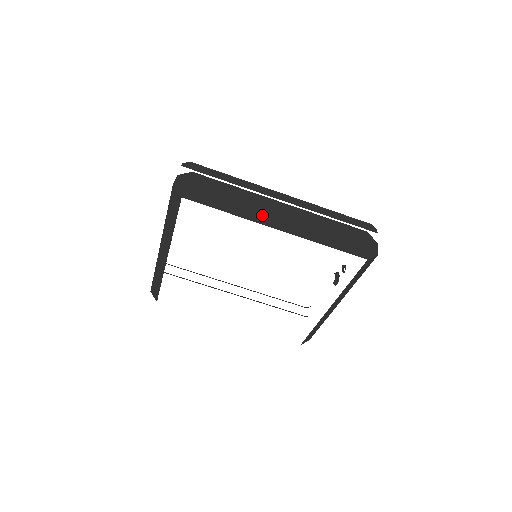
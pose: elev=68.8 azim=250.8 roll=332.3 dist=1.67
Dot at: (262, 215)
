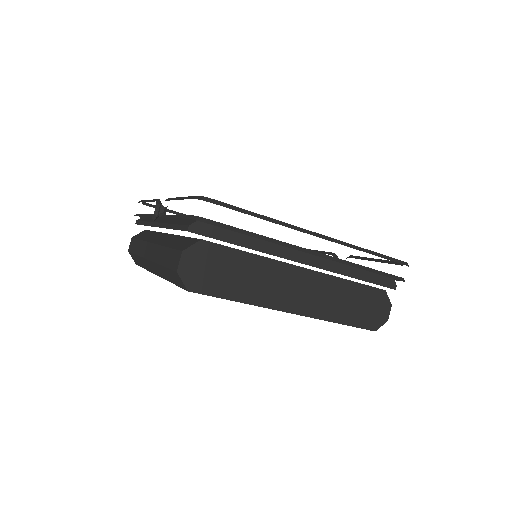
Dot at: (279, 296)
